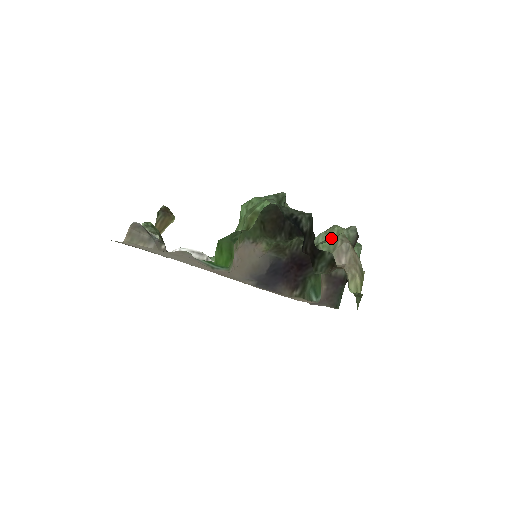
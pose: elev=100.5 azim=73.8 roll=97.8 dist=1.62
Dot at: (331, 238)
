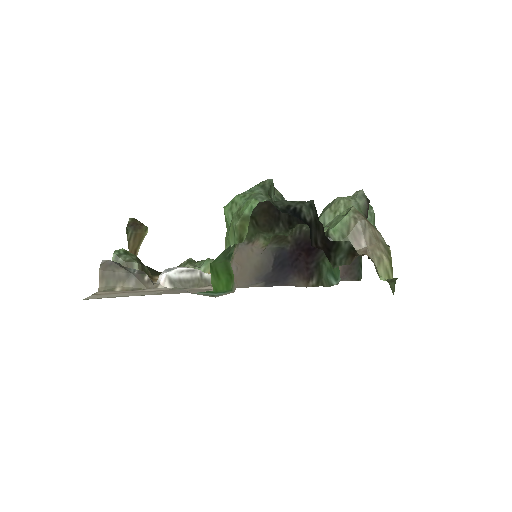
Dot at: (340, 217)
